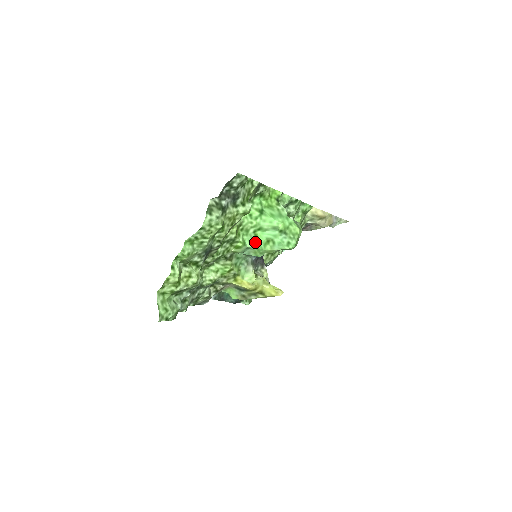
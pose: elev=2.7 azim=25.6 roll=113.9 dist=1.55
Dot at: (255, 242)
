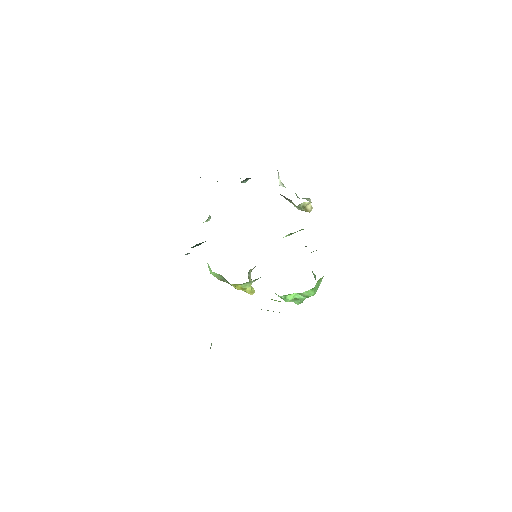
Dot at: (286, 296)
